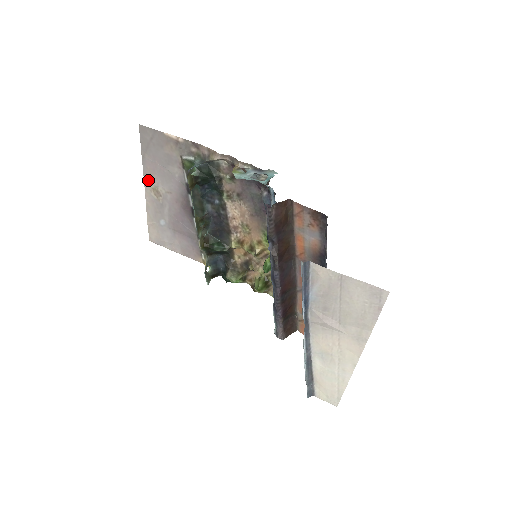
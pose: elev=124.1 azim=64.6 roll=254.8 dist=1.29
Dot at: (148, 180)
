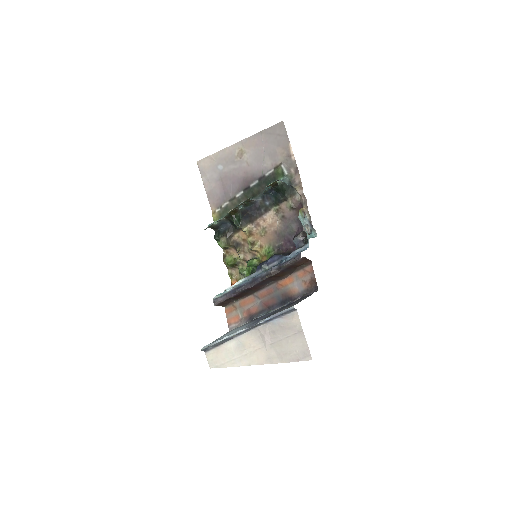
Dot at: (245, 143)
